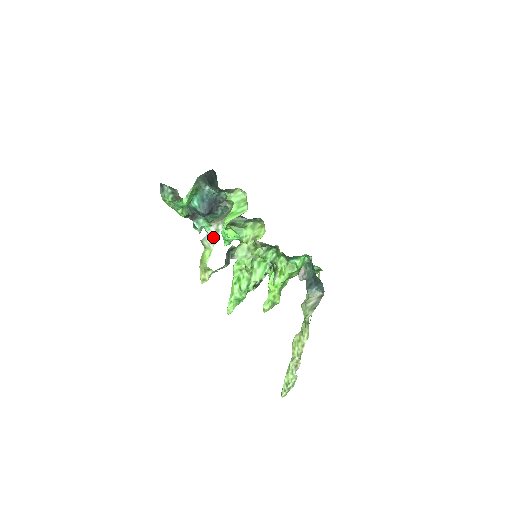
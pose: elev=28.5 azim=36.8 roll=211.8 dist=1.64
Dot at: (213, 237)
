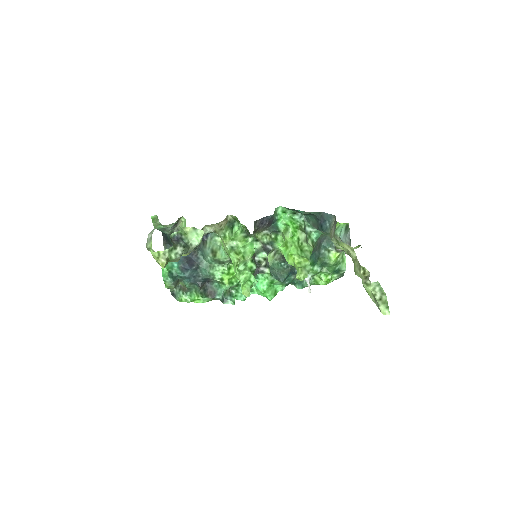
Dot at: (150, 238)
